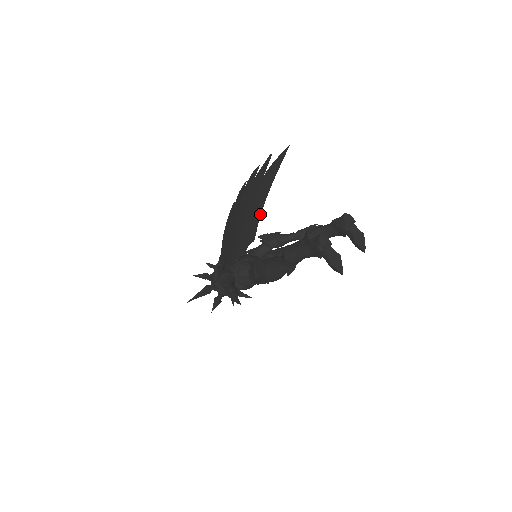
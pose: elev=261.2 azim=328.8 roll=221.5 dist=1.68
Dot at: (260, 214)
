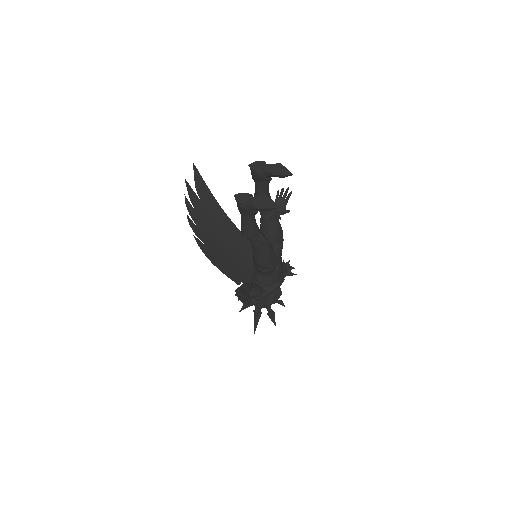
Dot at: (234, 225)
